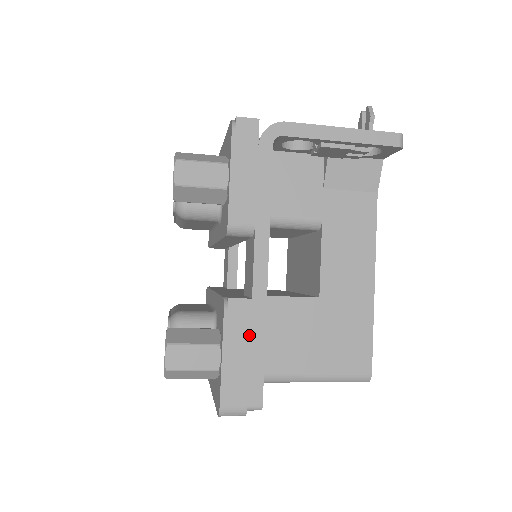
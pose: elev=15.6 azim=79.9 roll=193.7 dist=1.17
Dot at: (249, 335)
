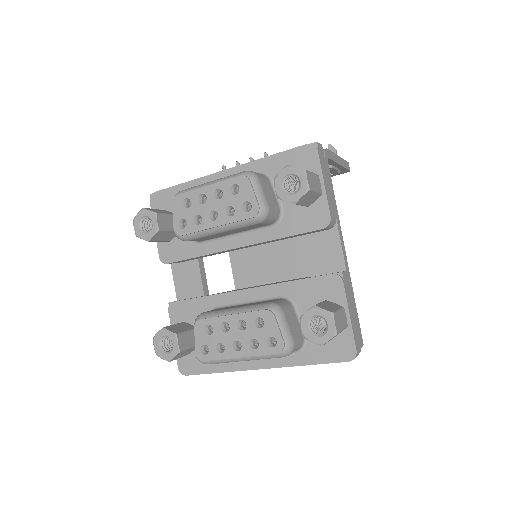
Dot at: (351, 297)
